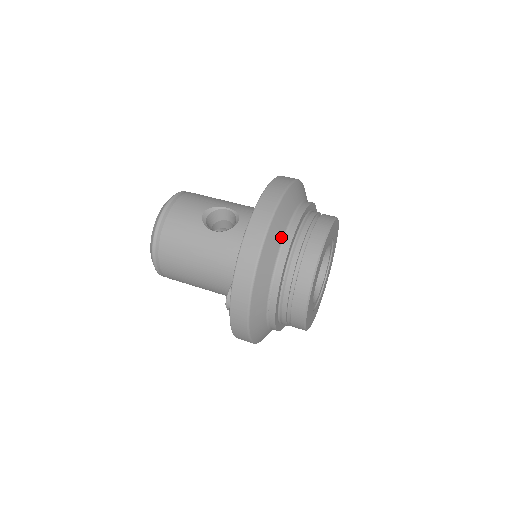
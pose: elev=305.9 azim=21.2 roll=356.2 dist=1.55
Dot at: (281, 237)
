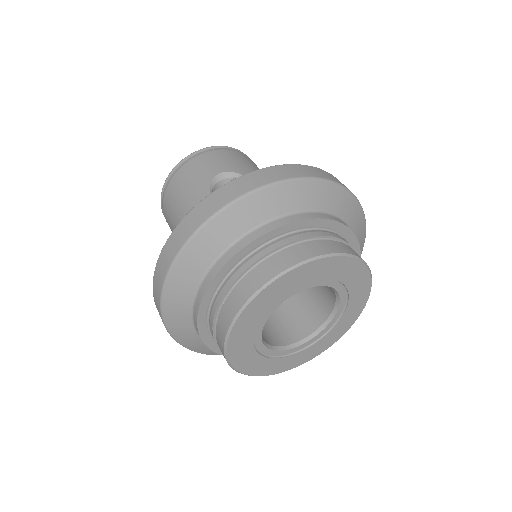
Dot at: (244, 229)
